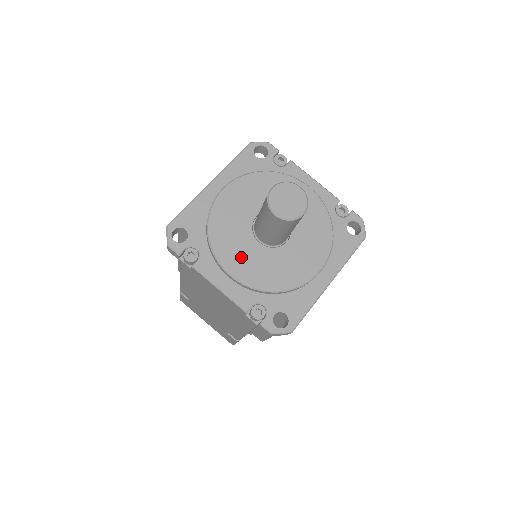
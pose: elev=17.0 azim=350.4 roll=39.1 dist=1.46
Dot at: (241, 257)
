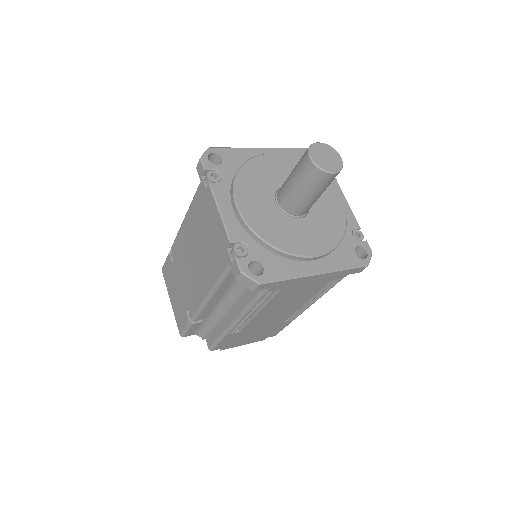
Dot at: (254, 201)
